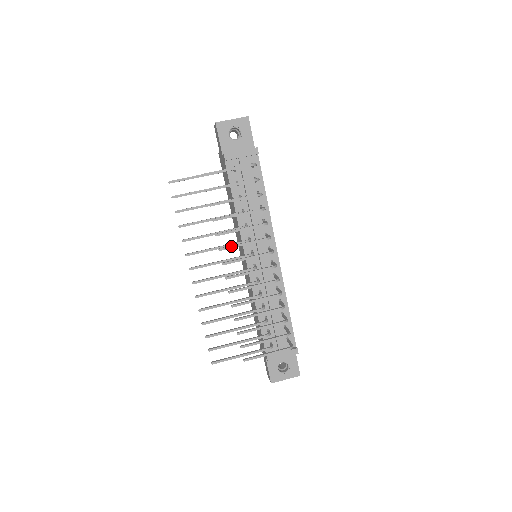
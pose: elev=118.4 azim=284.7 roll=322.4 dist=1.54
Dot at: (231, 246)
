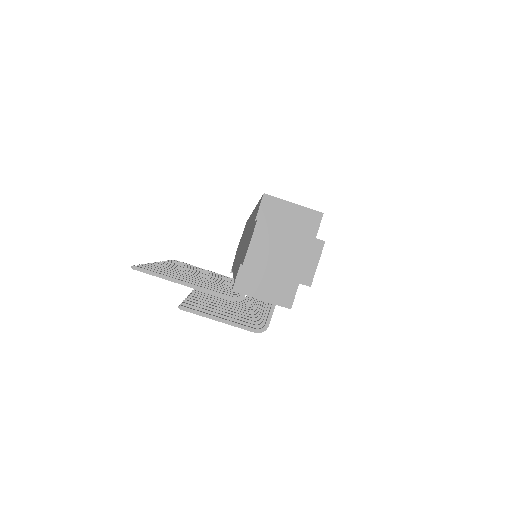
Dot at: occluded
